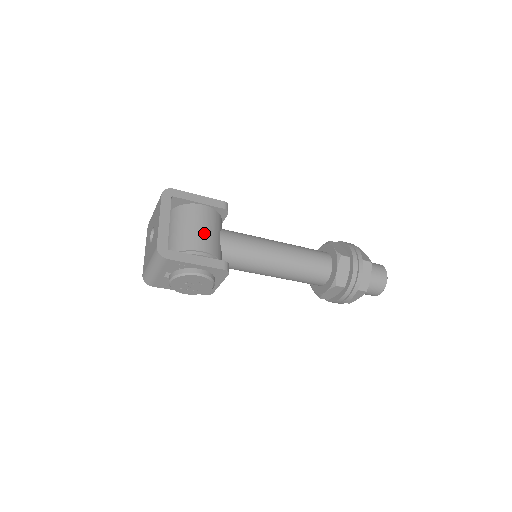
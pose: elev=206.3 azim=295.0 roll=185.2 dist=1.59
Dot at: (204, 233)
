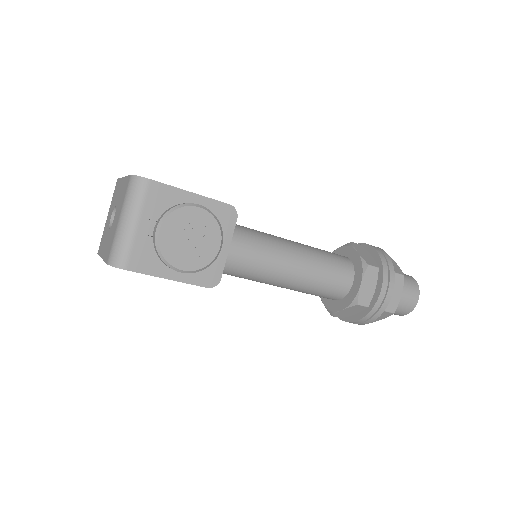
Dot at: occluded
